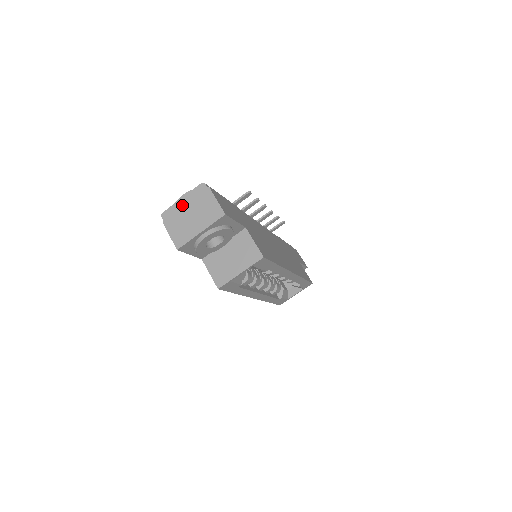
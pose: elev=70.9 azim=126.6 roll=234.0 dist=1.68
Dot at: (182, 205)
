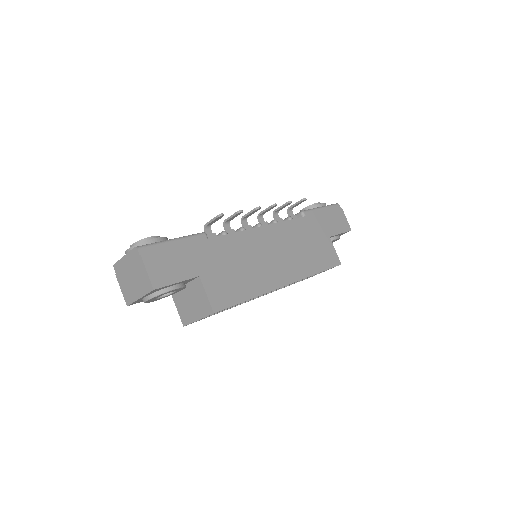
Dot at: (125, 264)
